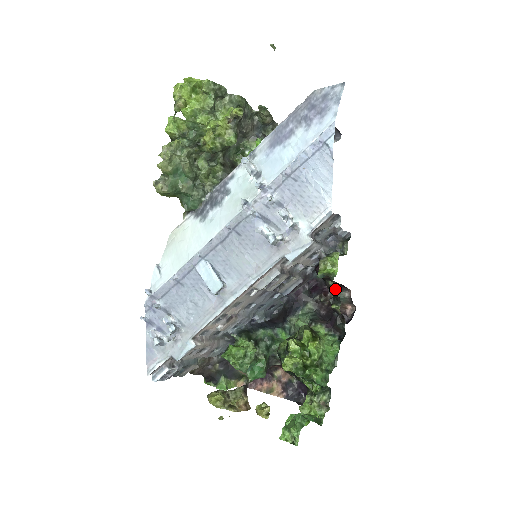
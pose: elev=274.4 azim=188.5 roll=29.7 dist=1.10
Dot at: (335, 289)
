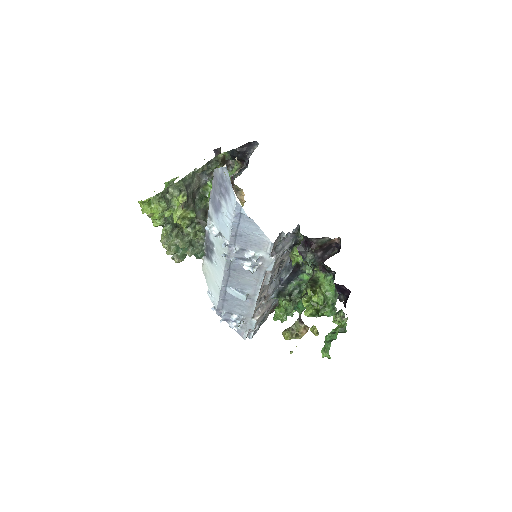
Dot at: (308, 265)
